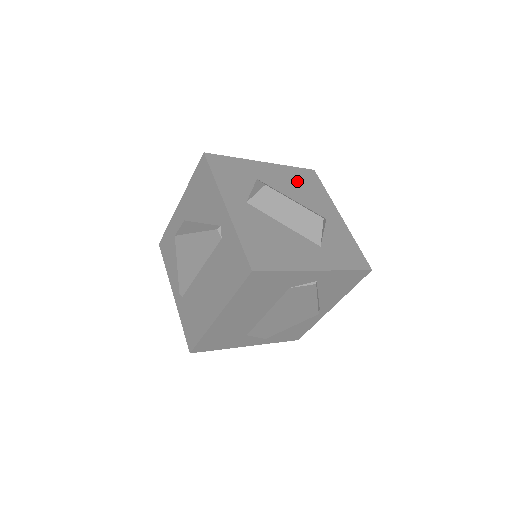
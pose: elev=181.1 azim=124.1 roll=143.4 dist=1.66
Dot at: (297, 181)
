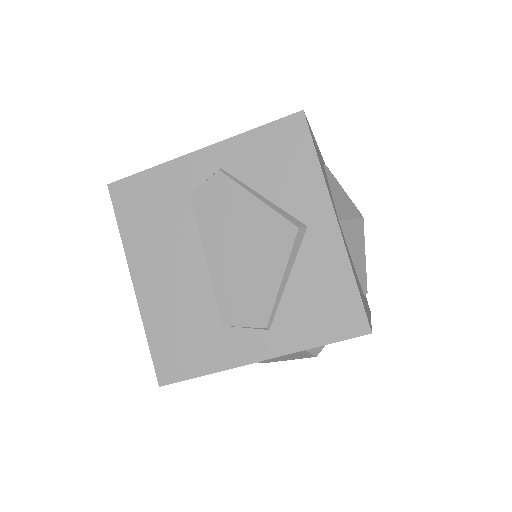
Dot at: occluded
